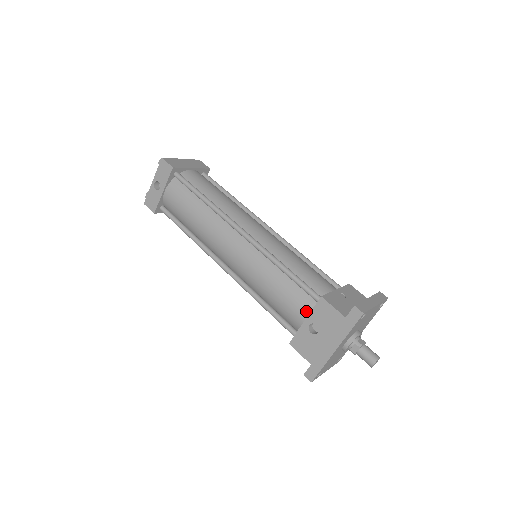
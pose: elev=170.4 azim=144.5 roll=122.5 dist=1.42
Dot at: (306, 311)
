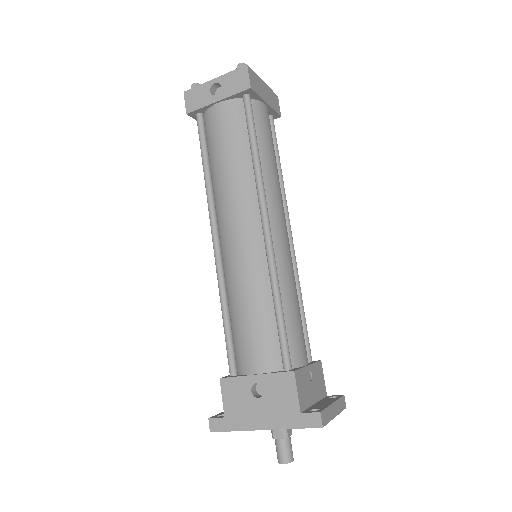
Dot at: (265, 367)
